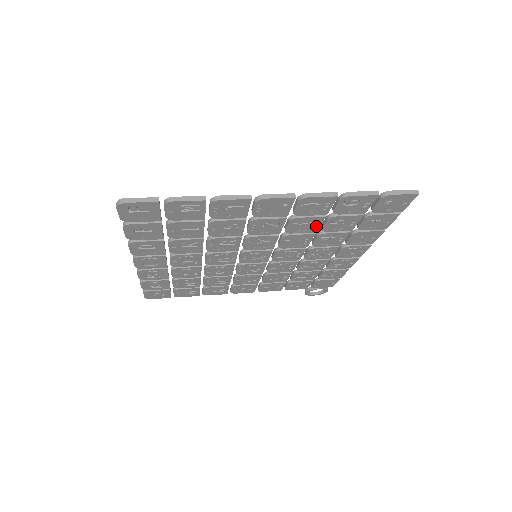
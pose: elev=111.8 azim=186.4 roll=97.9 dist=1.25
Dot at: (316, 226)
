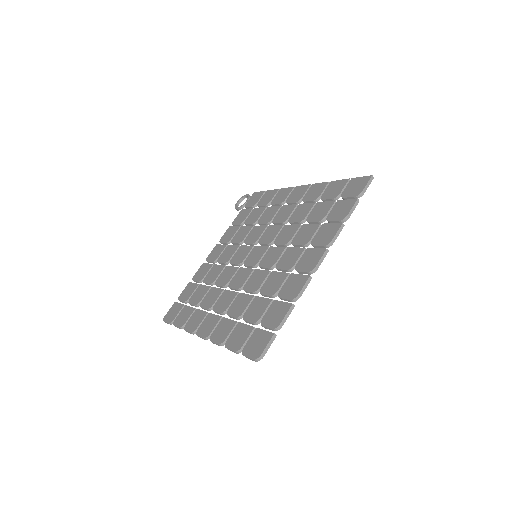
Dot at: occluded
